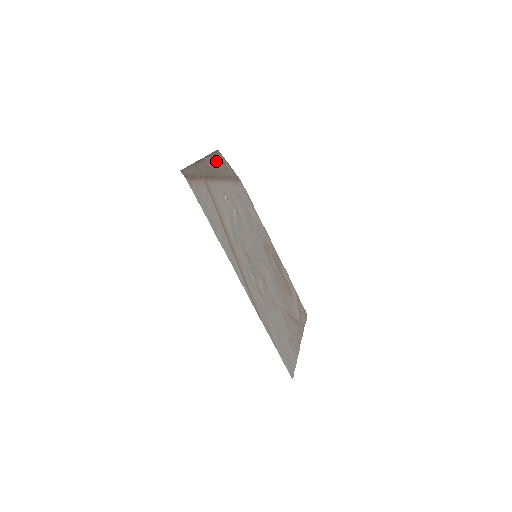
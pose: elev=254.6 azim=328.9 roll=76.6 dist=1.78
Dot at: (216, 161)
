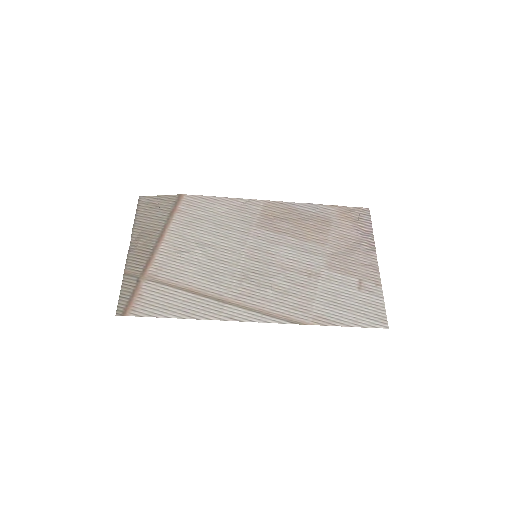
Dot at: (144, 221)
